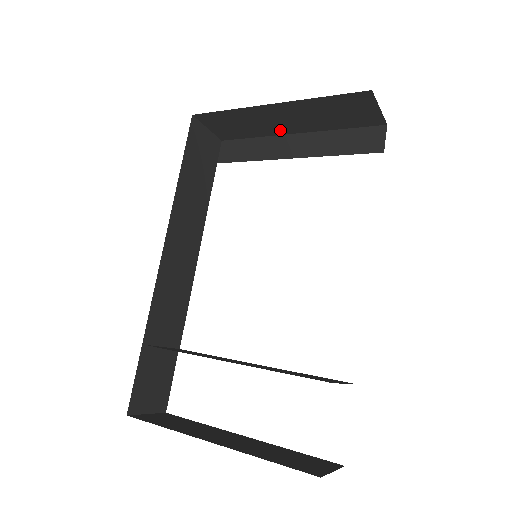
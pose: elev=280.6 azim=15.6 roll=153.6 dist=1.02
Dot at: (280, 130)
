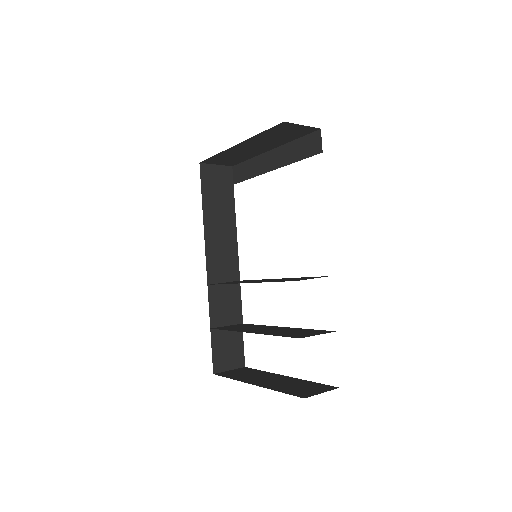
Dot at: (259, 152)
